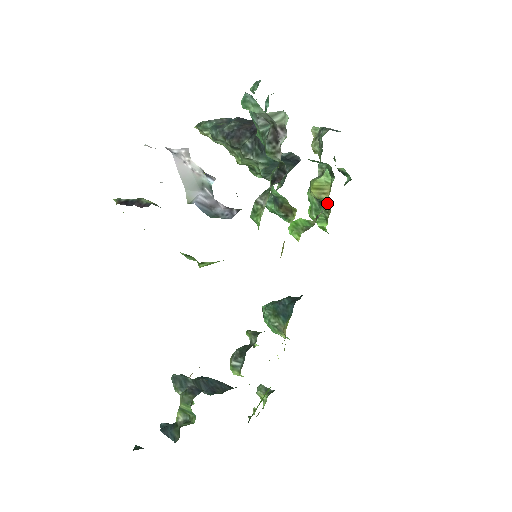
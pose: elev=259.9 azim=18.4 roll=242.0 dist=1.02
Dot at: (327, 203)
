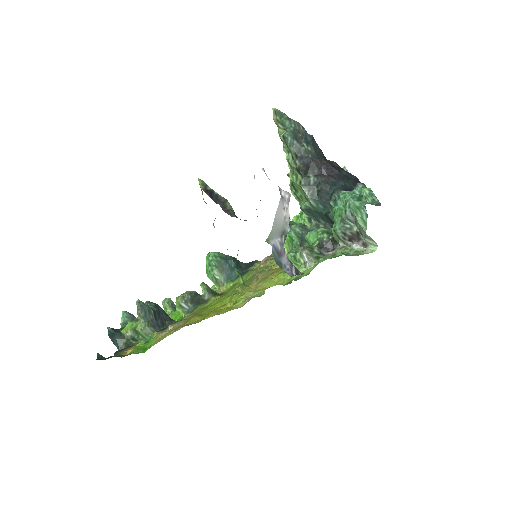
Dot at: occluded
